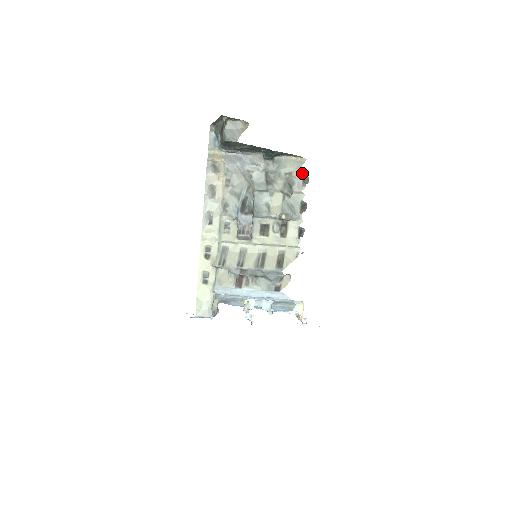
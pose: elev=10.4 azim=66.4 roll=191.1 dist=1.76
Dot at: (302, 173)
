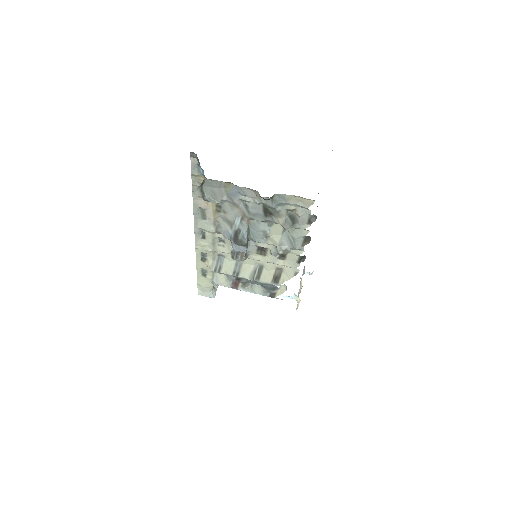
Dot at: (308, 213)
